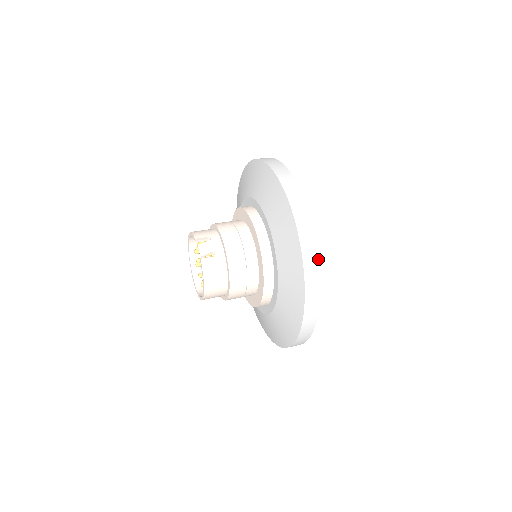
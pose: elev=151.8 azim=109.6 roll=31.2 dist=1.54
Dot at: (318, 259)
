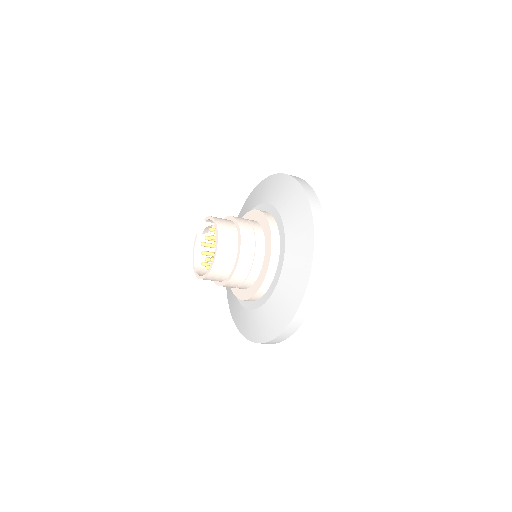
Dot at: occluded
